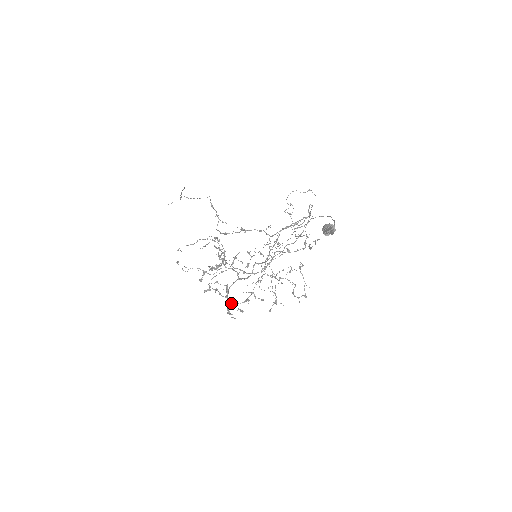
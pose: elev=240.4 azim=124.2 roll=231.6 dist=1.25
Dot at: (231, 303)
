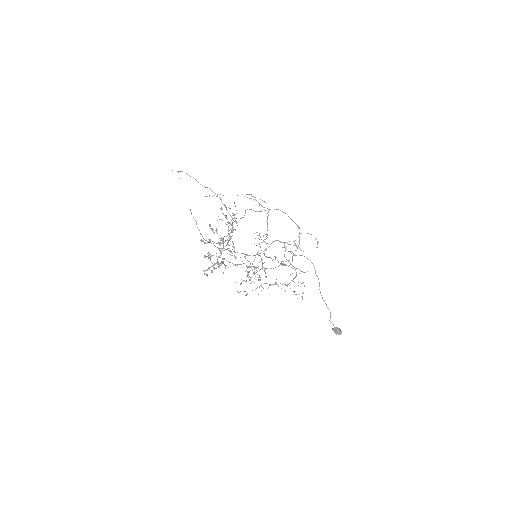
Dot at: occluded
